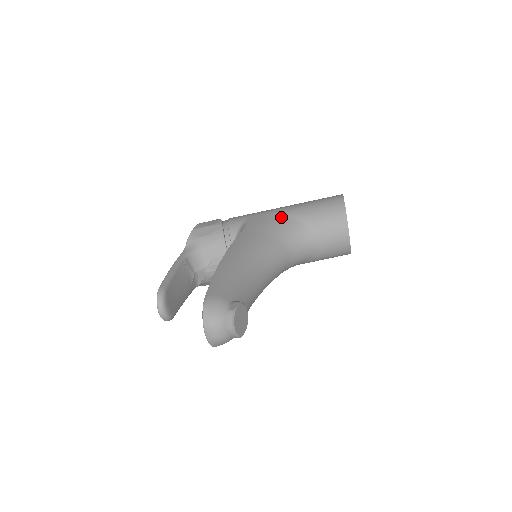
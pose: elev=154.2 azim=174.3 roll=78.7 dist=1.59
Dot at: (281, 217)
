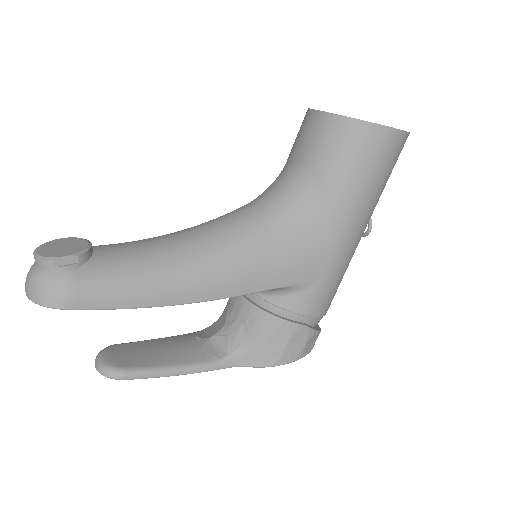
Dot at: occluded
